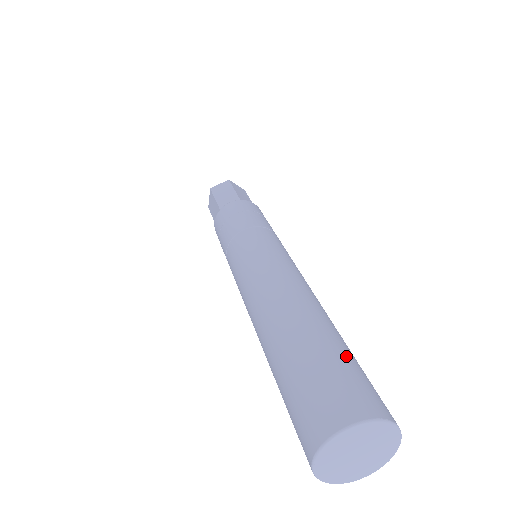
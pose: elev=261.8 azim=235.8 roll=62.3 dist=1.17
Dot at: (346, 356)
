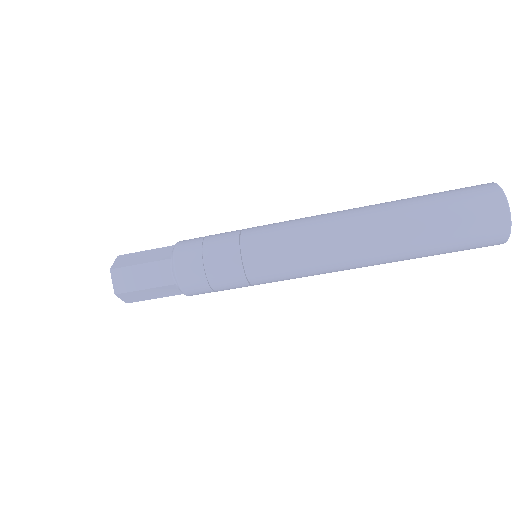
Dot at: occluded
